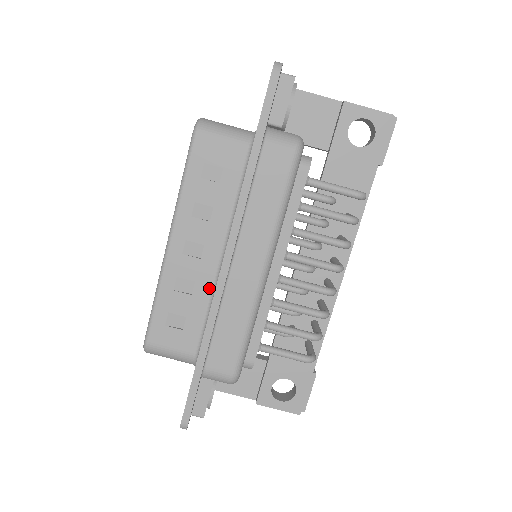
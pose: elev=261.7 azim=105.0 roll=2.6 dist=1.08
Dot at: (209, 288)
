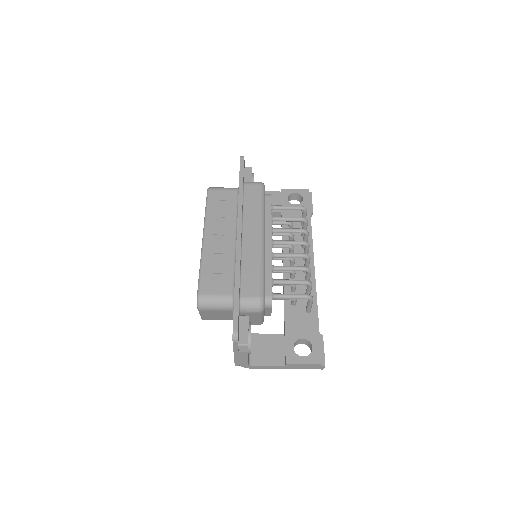
Dot at: (232, 255)
